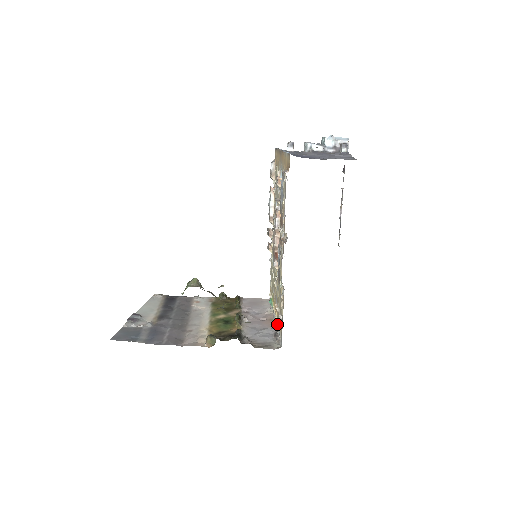
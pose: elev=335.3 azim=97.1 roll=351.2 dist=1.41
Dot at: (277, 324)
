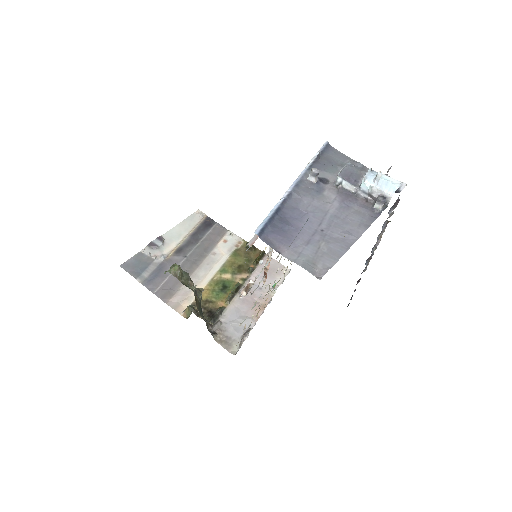
Dot at: occluded
